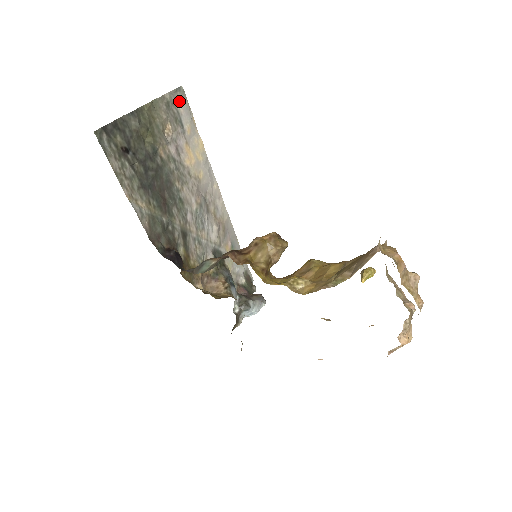
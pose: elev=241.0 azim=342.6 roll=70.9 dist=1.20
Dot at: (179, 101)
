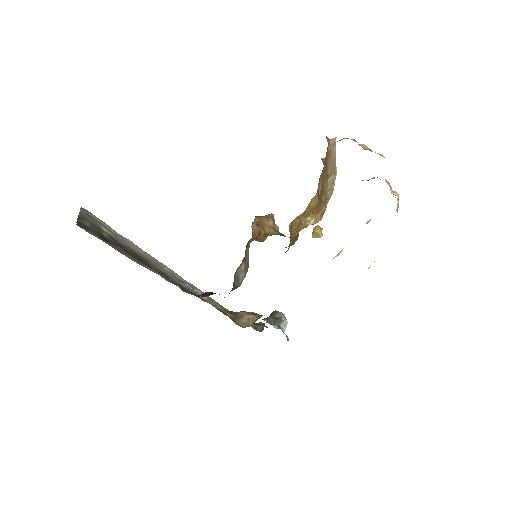
Dot at: occluded
